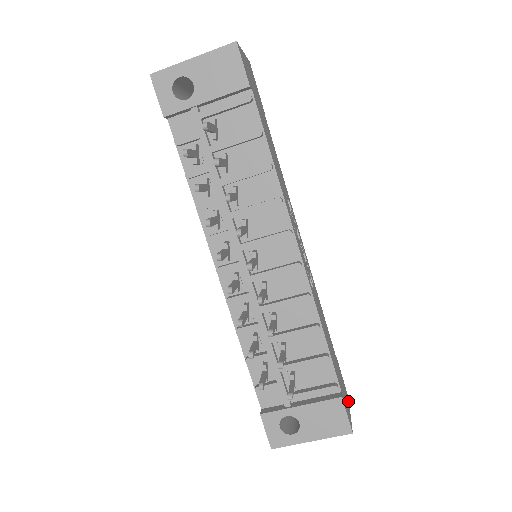
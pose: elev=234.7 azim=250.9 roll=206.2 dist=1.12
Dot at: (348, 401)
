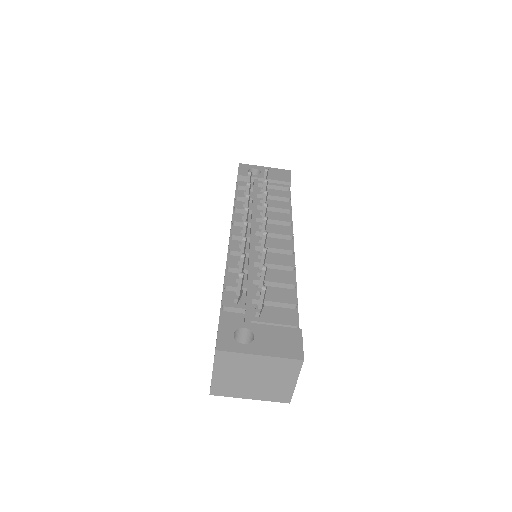
Dot at: (292, 391)
